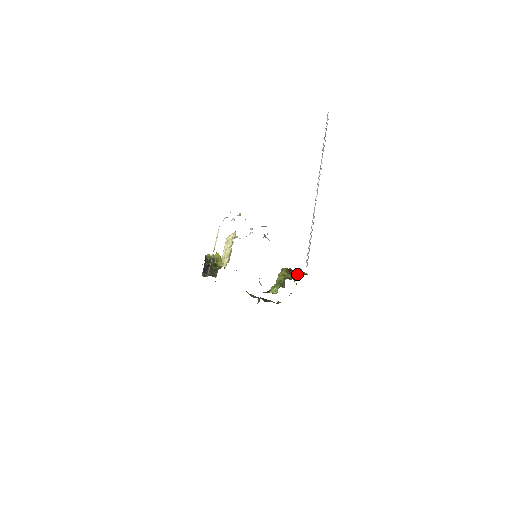
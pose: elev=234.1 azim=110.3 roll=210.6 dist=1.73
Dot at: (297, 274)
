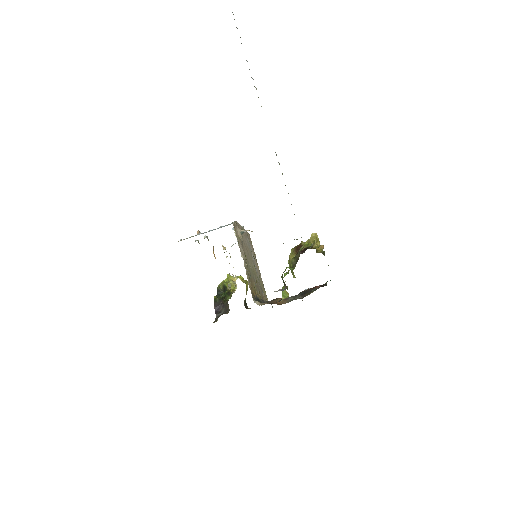
Dot at: (299, 254)
